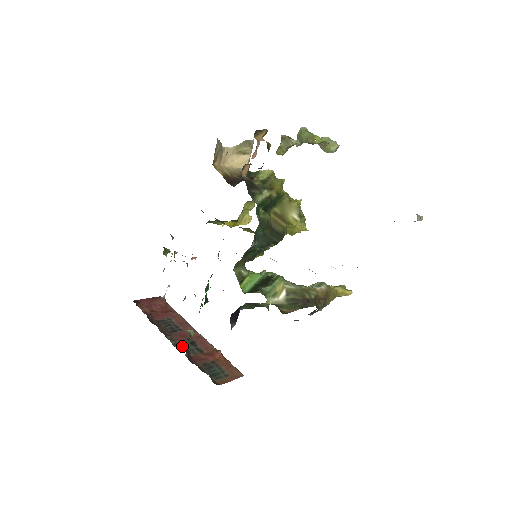
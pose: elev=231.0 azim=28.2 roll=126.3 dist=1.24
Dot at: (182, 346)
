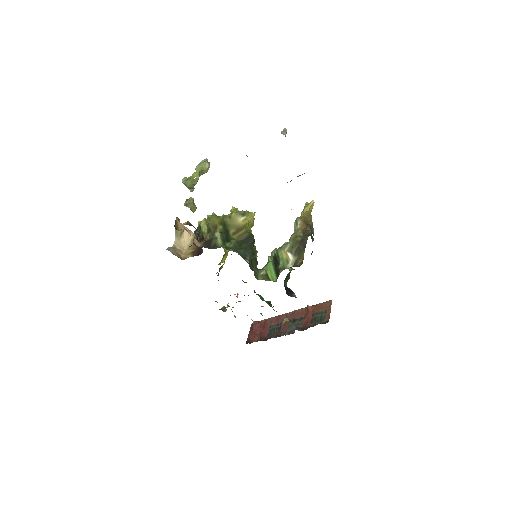
Dot at: (292, 329)
